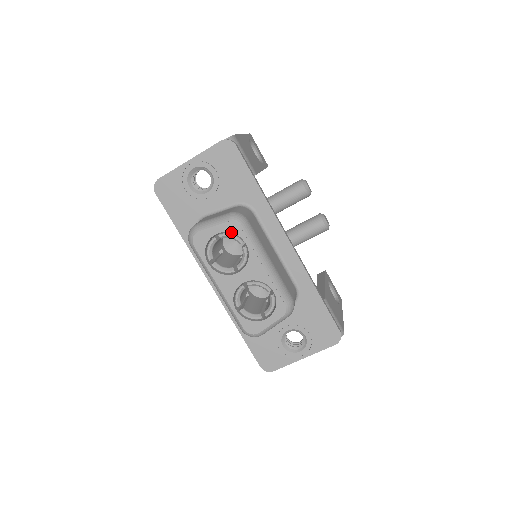
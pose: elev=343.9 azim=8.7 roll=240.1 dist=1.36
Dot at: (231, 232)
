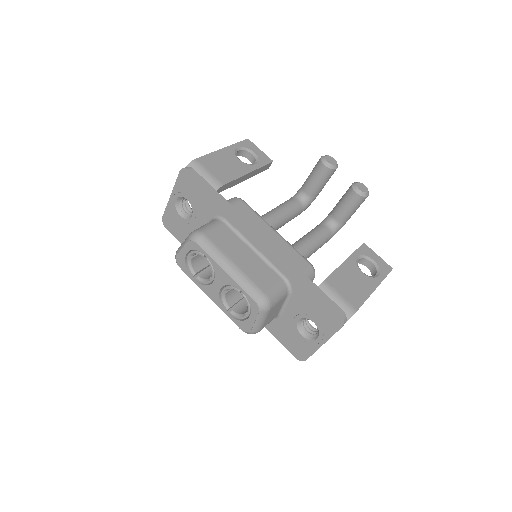
Dot at: (193, 249)
